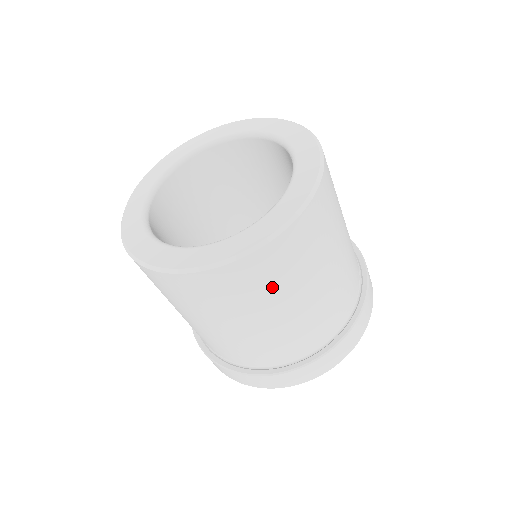
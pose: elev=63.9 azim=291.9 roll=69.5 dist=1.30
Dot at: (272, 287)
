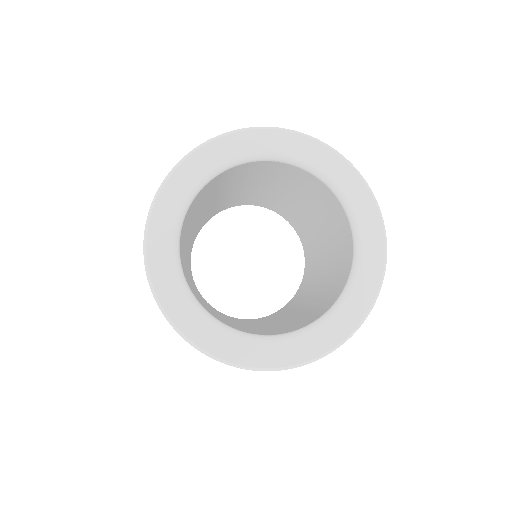
Dot at: occluded
